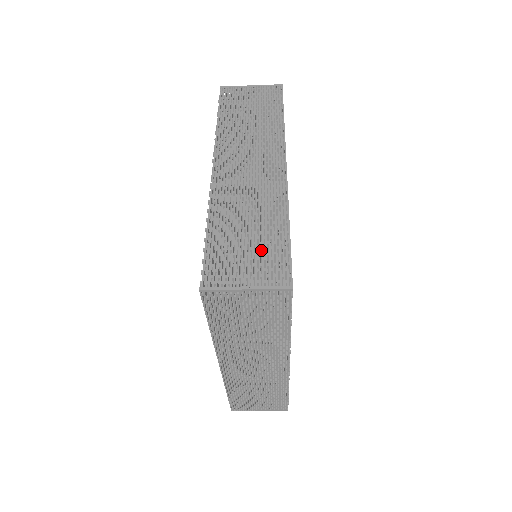
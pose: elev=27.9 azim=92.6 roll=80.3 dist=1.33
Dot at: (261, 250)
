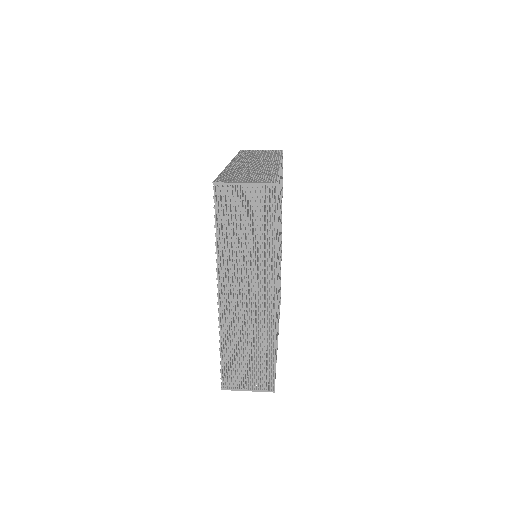
Dot at: (256, 360)
